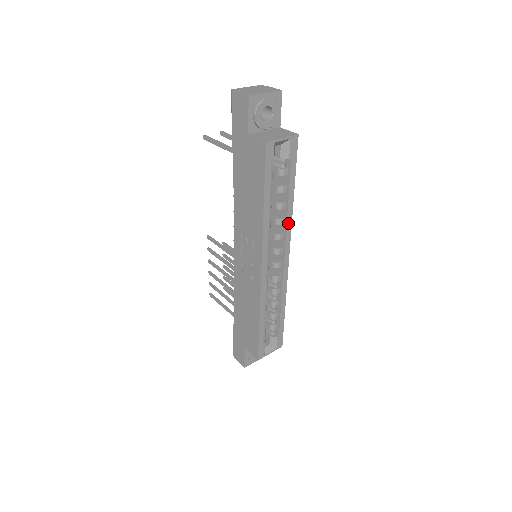
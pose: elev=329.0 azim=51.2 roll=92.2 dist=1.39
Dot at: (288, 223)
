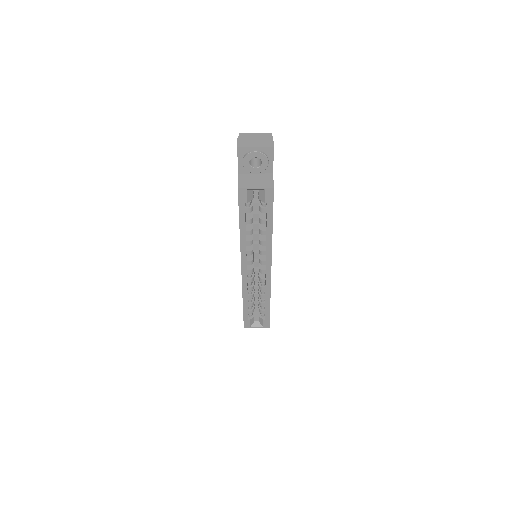
Dot at: (268, 246)
